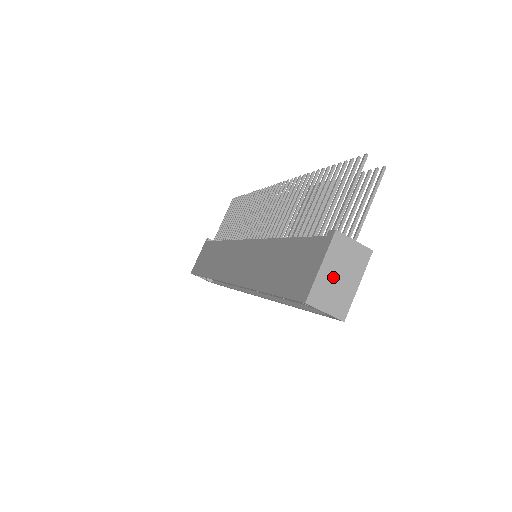
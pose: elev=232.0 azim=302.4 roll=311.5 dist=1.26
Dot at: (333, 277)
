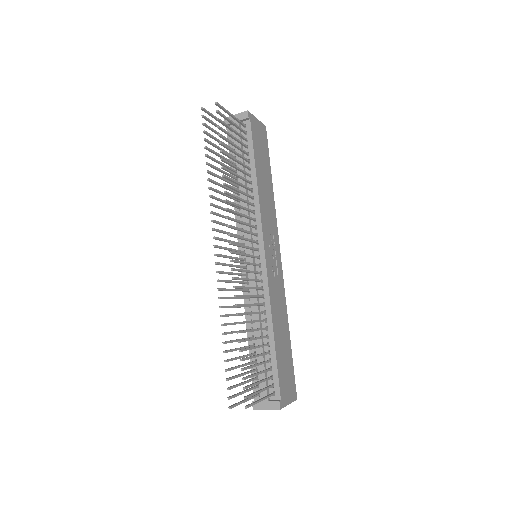
Dot at: occluded
